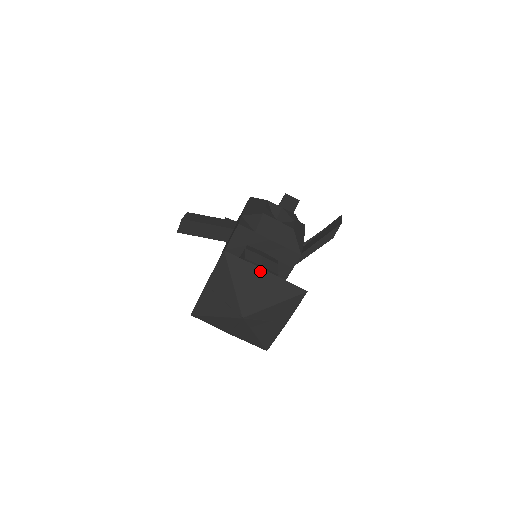
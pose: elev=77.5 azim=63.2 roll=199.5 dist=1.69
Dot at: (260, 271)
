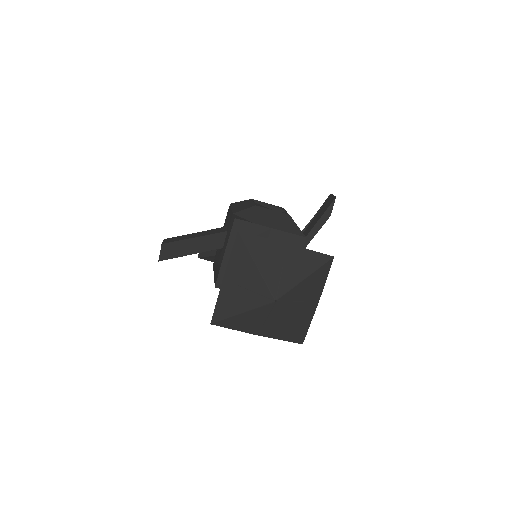
Dot at: (281, 245)
